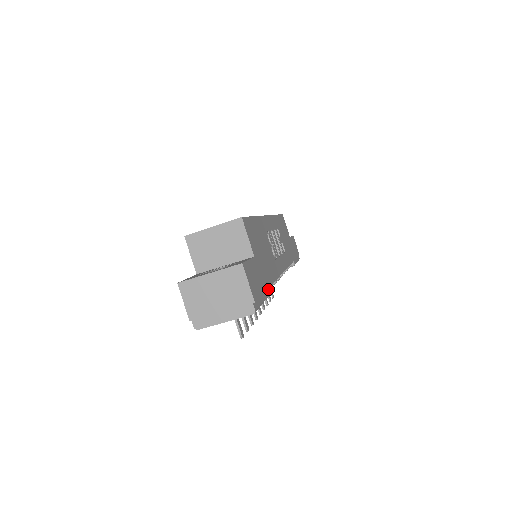
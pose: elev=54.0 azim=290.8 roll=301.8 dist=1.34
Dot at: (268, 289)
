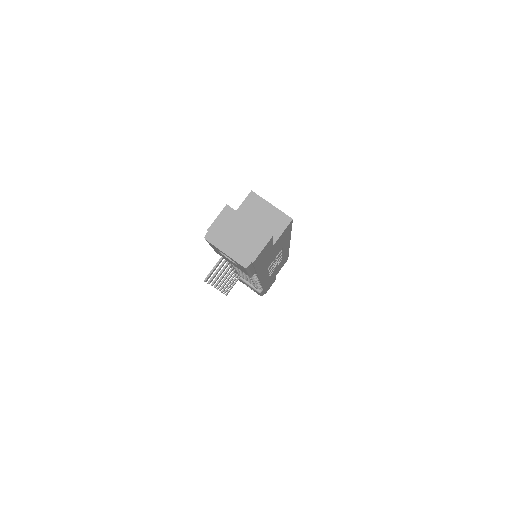
Dot at: occluded
